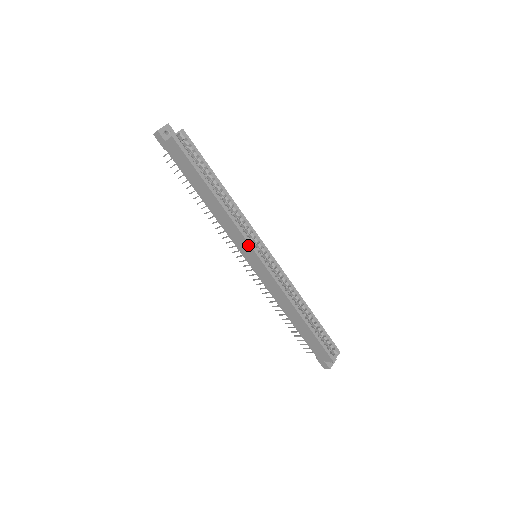
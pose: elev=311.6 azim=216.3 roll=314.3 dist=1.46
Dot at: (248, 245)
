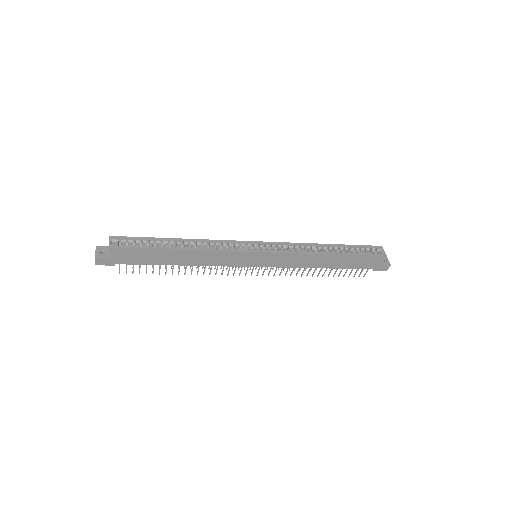
Dot at: (243, 254)
